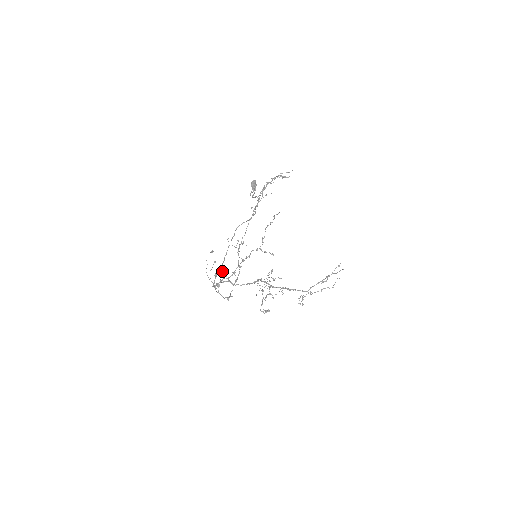
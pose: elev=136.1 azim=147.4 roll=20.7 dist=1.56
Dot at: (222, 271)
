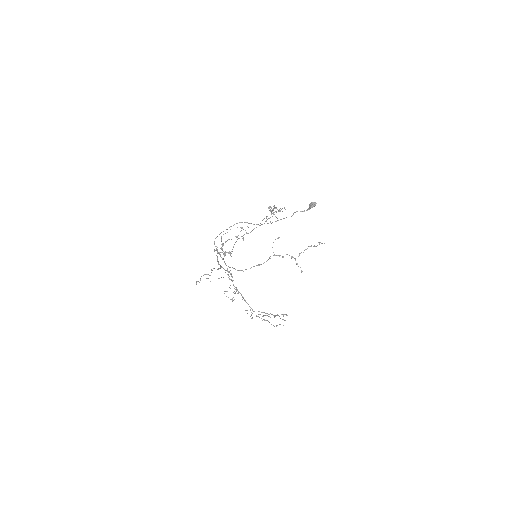
Dot at: (214, 243)
